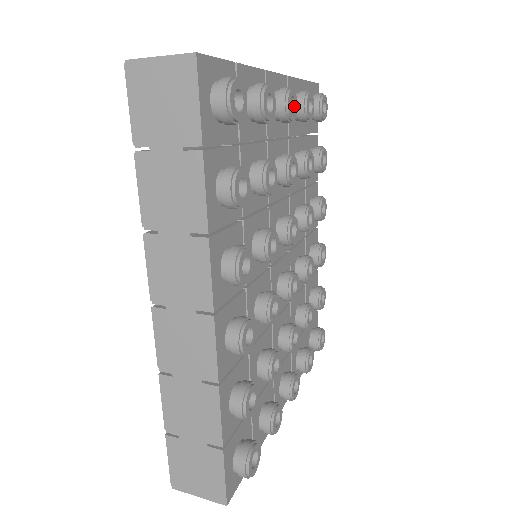
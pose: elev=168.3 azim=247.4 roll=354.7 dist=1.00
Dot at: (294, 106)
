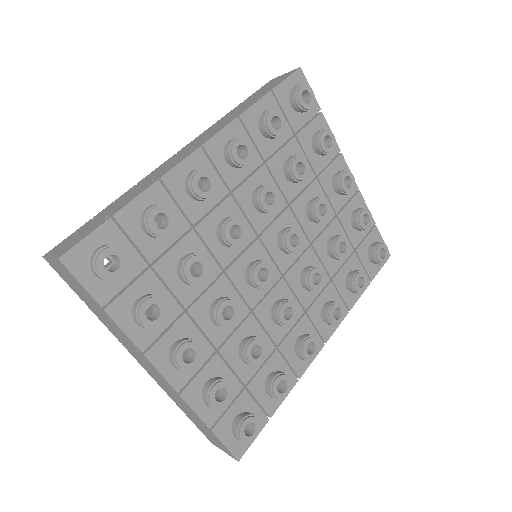
Dot at: (349, 187)
